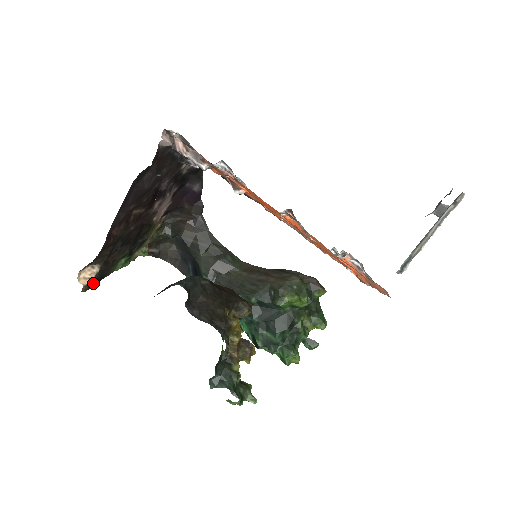
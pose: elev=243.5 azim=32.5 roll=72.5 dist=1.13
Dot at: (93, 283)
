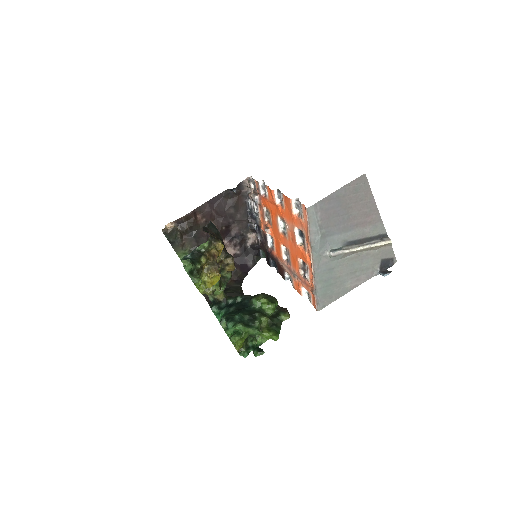
Dot at: (169, 232)
